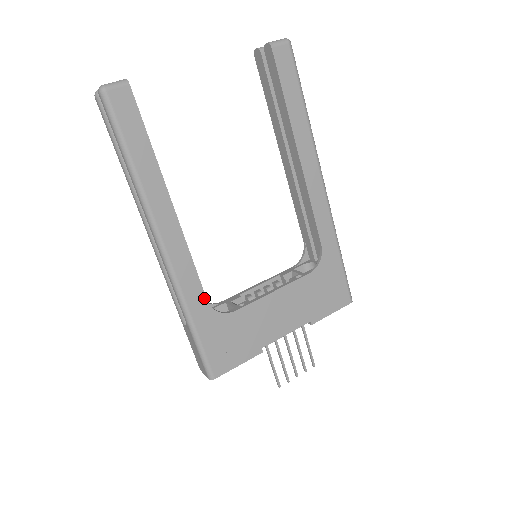
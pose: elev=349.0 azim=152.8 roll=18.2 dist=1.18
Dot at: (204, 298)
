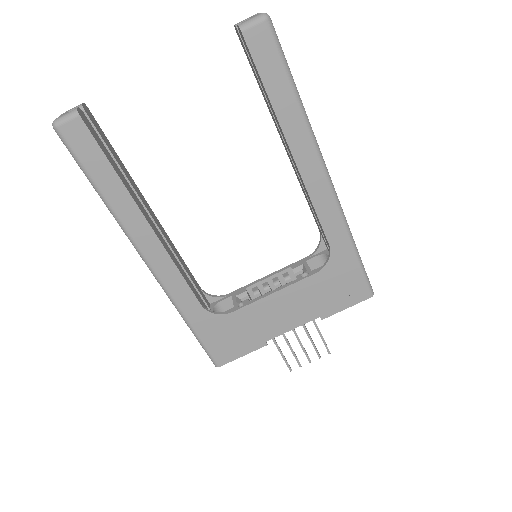
Dot at: (198, 303)
